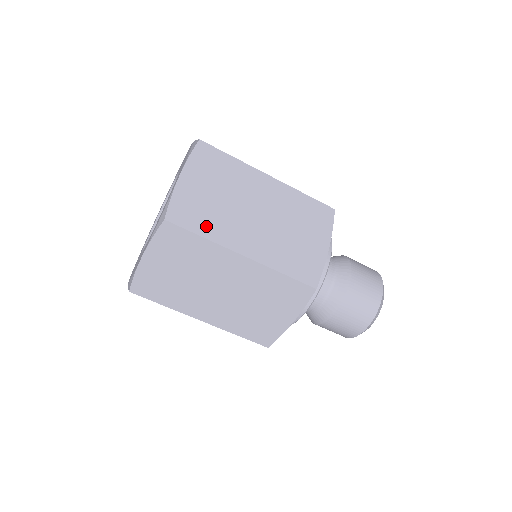
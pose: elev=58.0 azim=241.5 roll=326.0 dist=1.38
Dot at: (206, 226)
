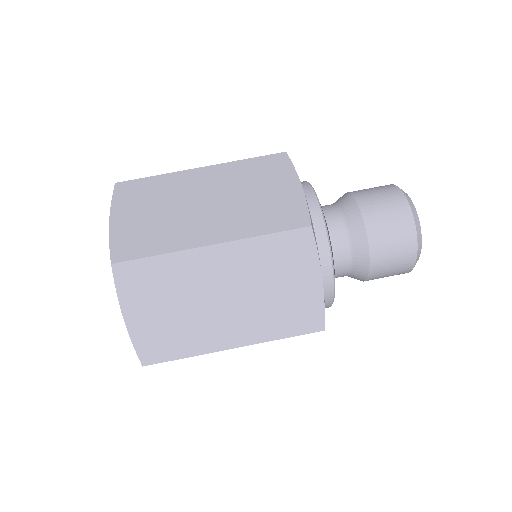
Dot at: occluded
